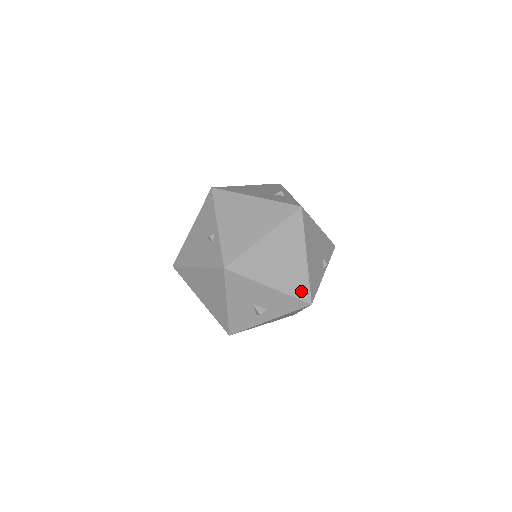
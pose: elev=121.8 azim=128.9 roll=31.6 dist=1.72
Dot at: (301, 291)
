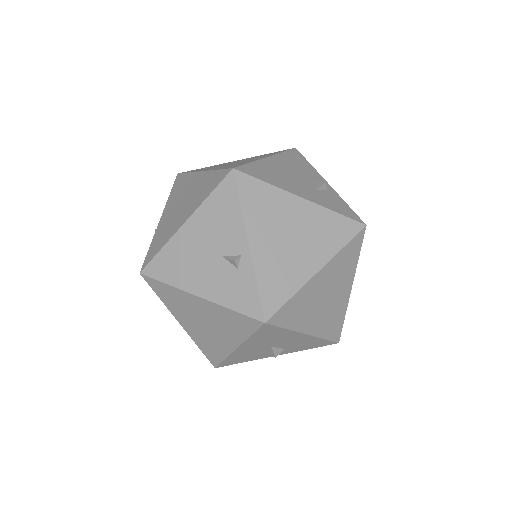
Dot at: (334, 331)
